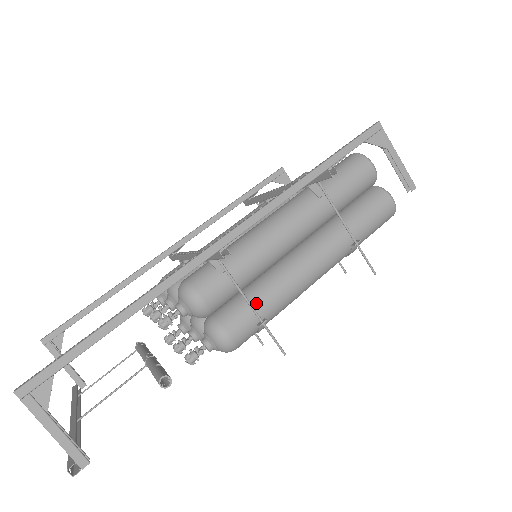
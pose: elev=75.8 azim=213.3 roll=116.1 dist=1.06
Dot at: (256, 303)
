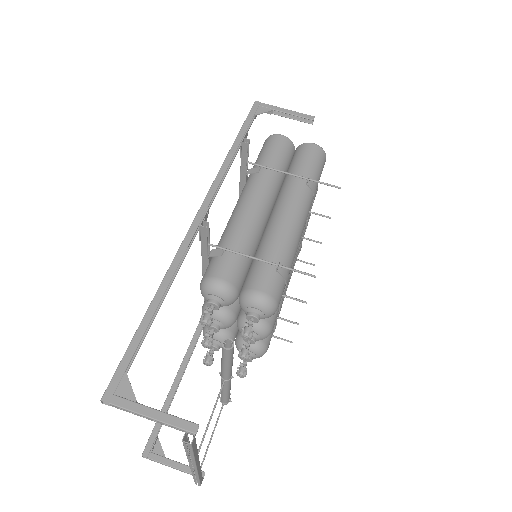
Dot at: (264, 259)
